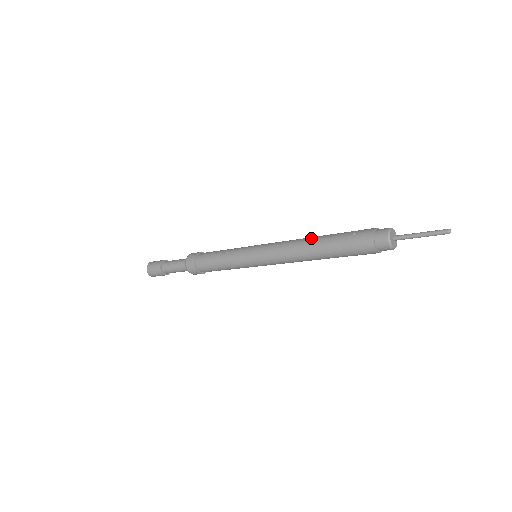
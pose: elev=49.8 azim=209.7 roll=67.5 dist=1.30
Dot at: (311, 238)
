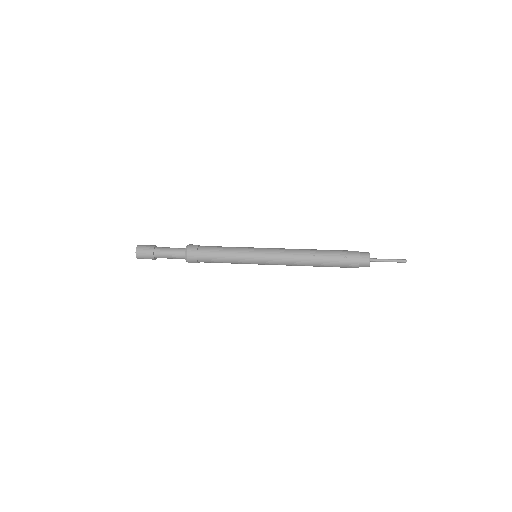
Dot at: (310, 254)
